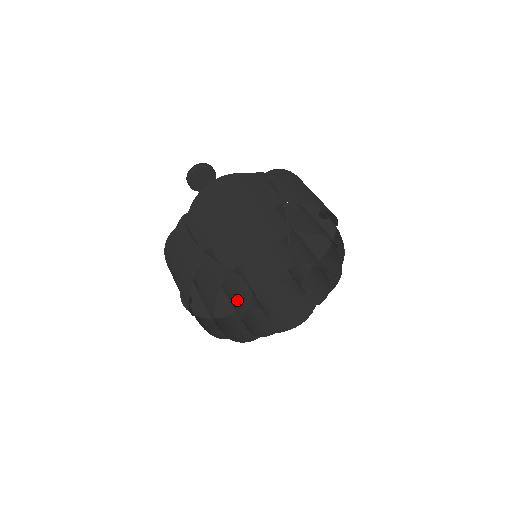
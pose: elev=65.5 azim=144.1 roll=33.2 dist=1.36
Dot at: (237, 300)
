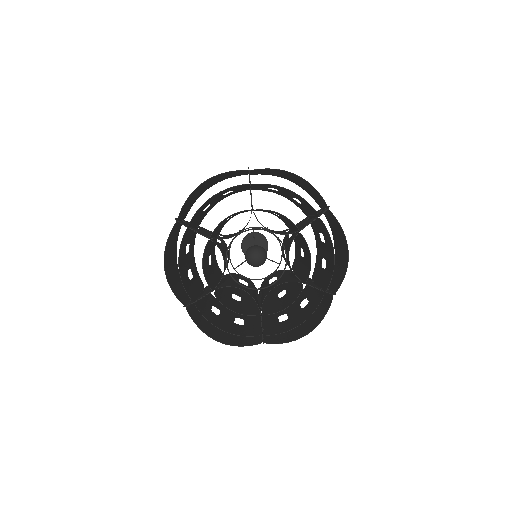
Dot at: occluded
